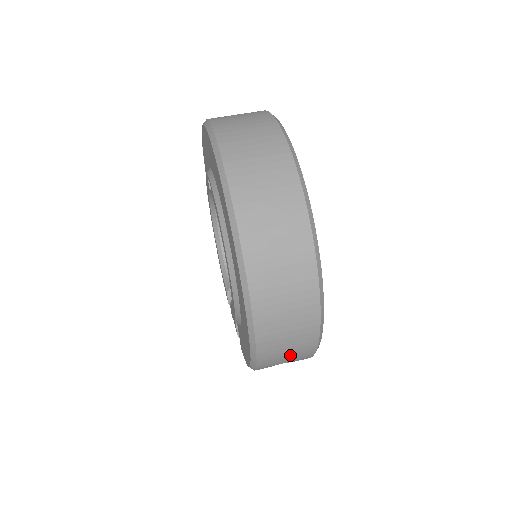
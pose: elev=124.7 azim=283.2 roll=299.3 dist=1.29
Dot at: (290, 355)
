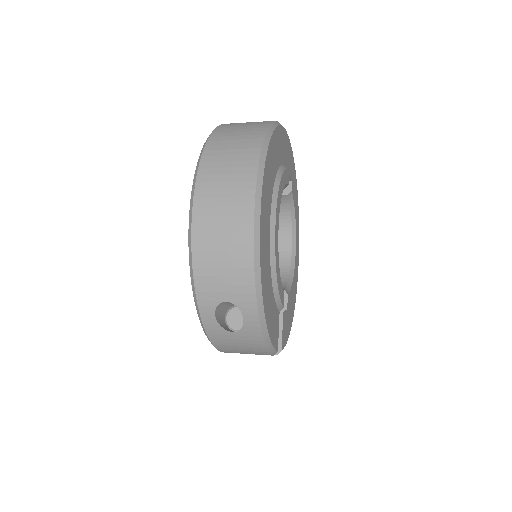
Dot at: (228, 288)
